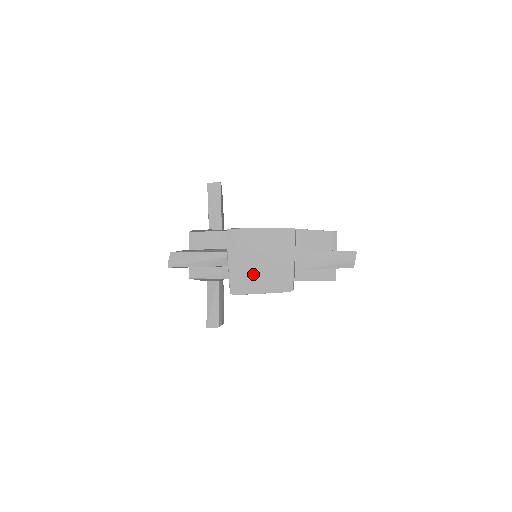
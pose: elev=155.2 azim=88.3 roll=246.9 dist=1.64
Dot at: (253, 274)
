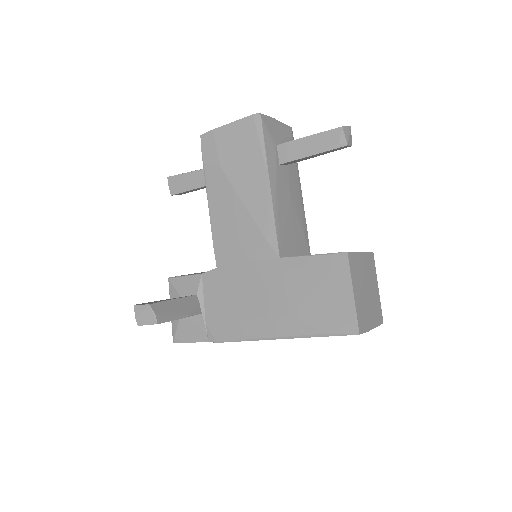
Dot at: occluded
